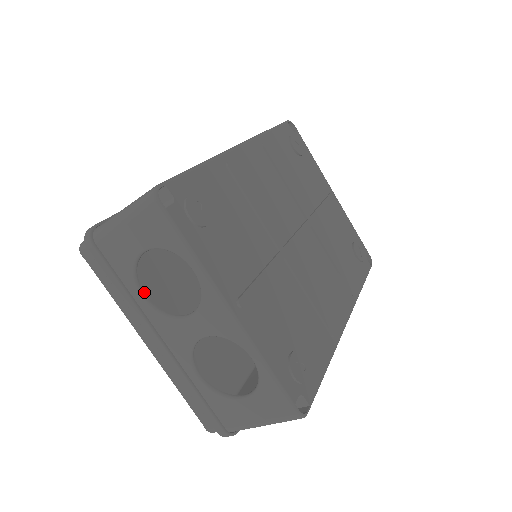
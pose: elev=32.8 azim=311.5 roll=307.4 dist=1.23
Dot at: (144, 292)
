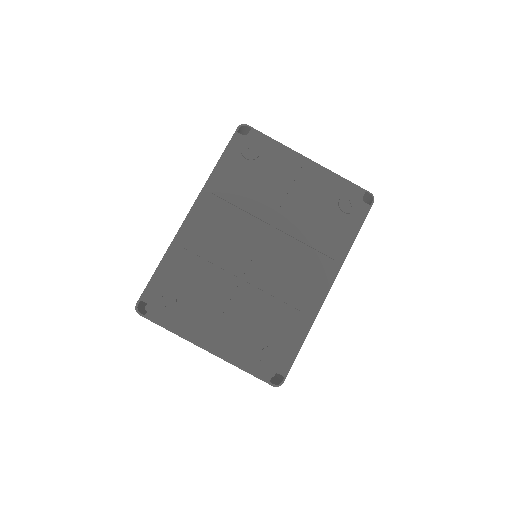
Dot at: occluded
